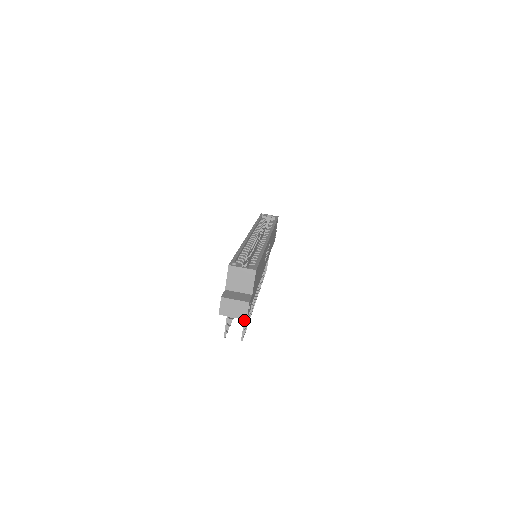
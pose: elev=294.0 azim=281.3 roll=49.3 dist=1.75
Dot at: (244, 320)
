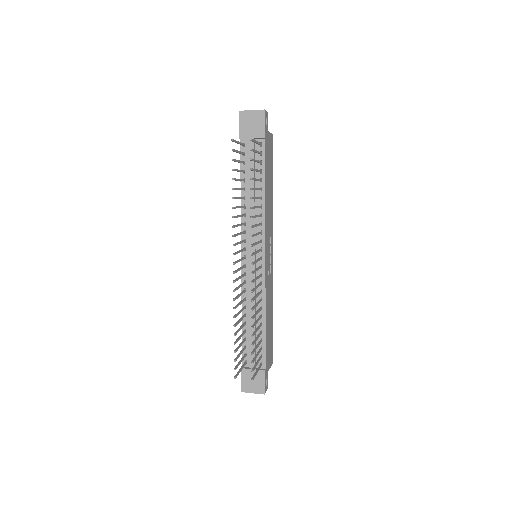
Dot at: (256, 142)
